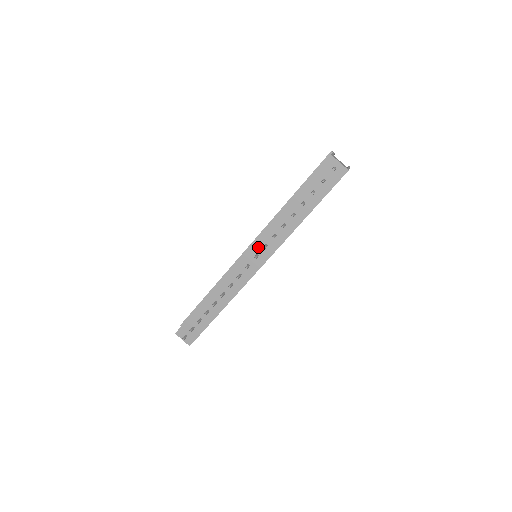
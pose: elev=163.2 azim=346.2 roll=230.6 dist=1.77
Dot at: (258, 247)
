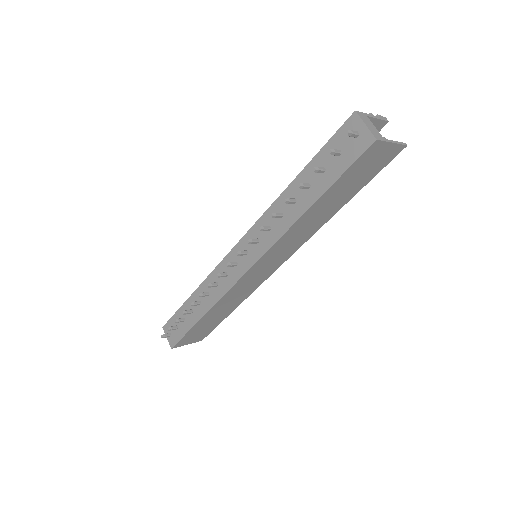
Dot at: occluded
